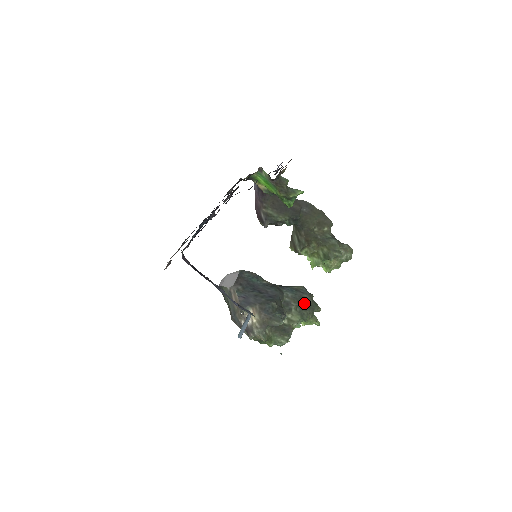
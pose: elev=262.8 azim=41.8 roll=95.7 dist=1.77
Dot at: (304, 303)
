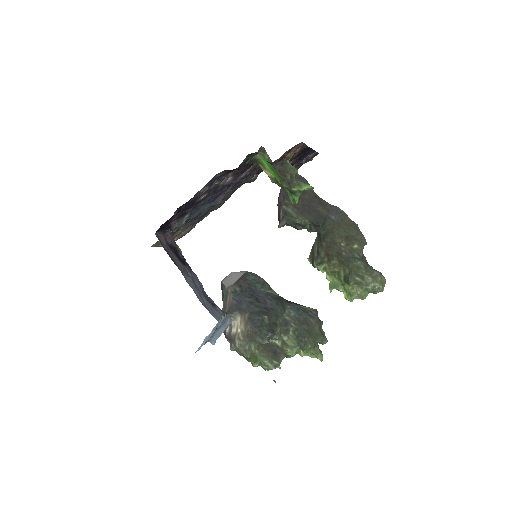
Dot at: (306, 328)
